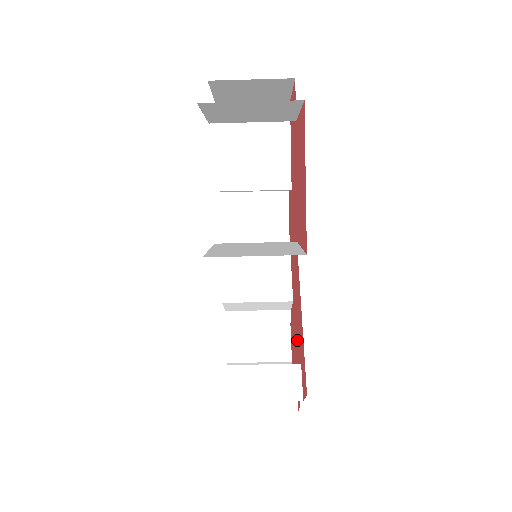
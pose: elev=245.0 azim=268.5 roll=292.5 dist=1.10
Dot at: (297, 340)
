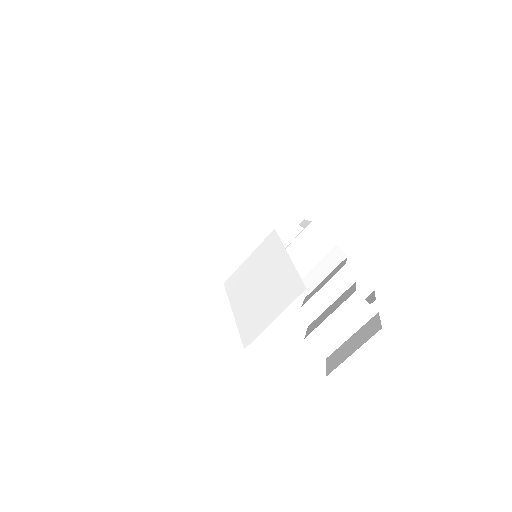
Dot at: occluded
